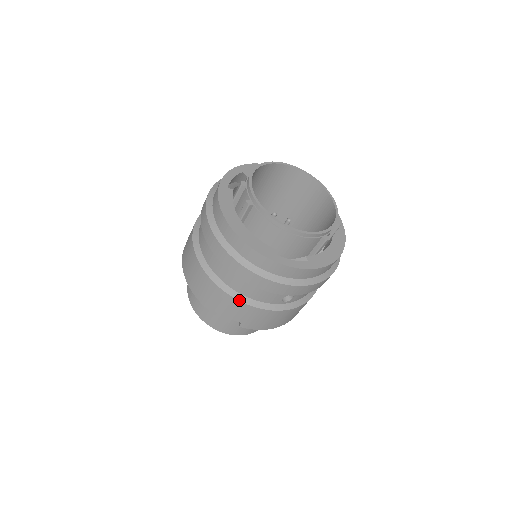
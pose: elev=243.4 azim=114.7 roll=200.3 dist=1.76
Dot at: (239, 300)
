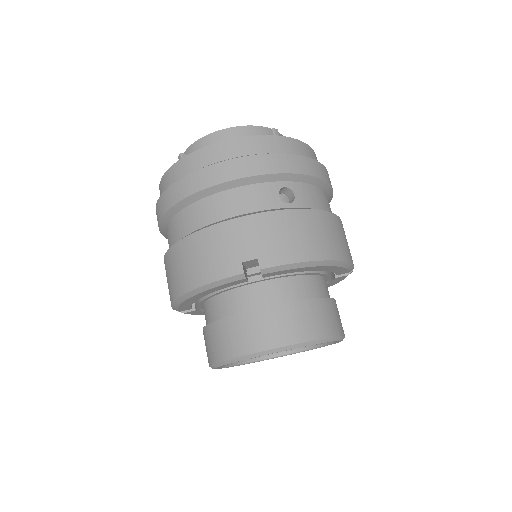
Dot at: (226, 221)
